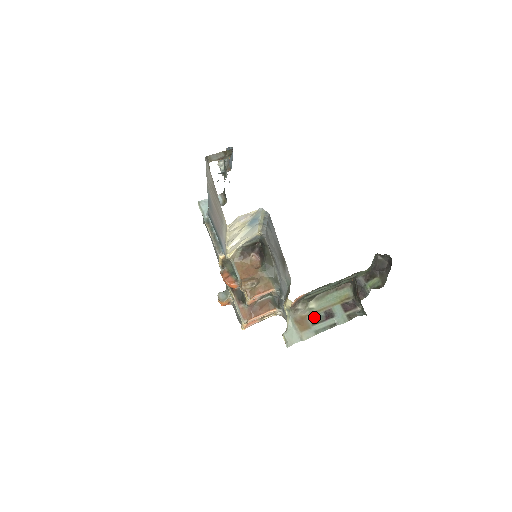
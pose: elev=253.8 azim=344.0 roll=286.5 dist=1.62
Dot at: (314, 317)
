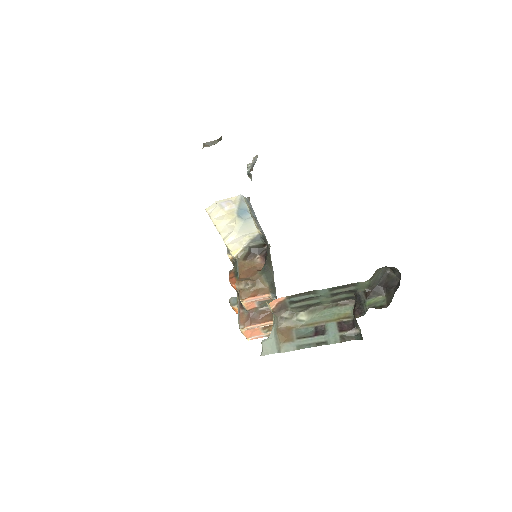
Dot at: (302, 330)
